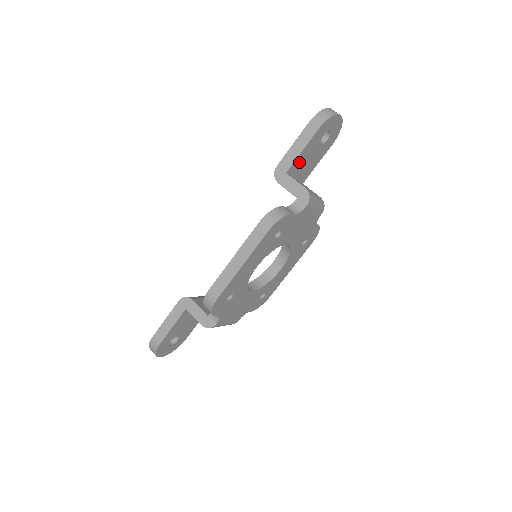
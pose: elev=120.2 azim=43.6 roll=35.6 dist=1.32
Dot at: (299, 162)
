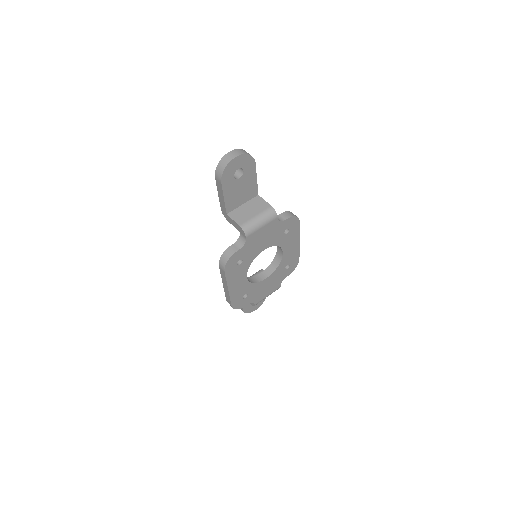
Dot at: (232, 201)
